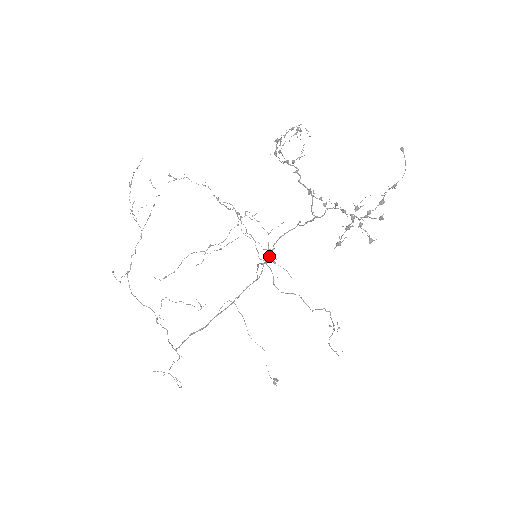
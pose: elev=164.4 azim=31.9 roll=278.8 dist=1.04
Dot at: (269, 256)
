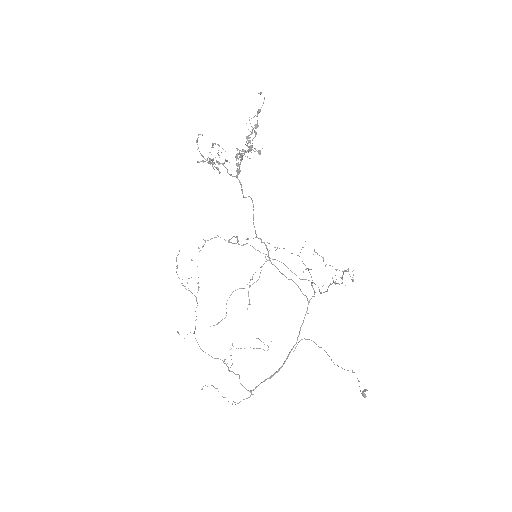
Dot at: occluded
